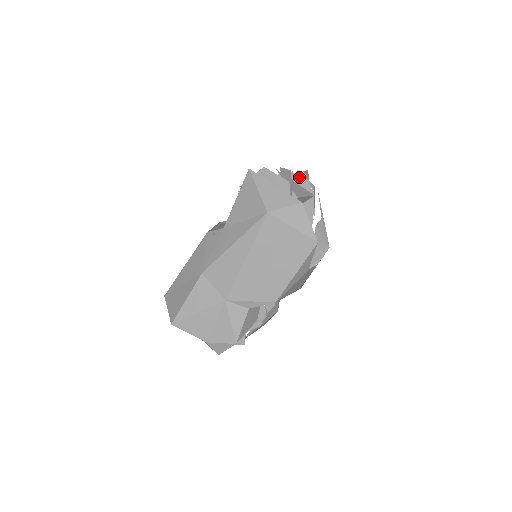
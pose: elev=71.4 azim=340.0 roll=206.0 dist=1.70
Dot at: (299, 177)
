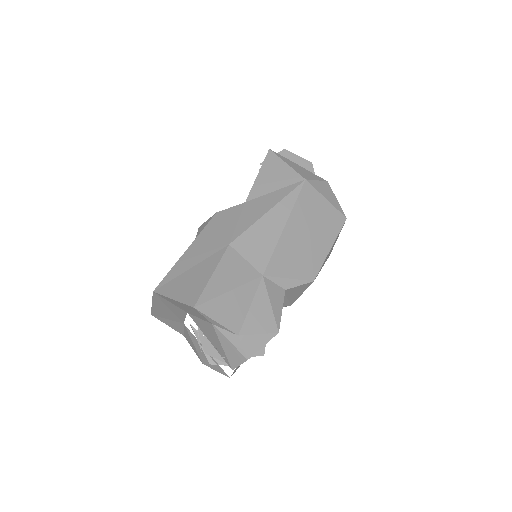
Dot at: occluded
